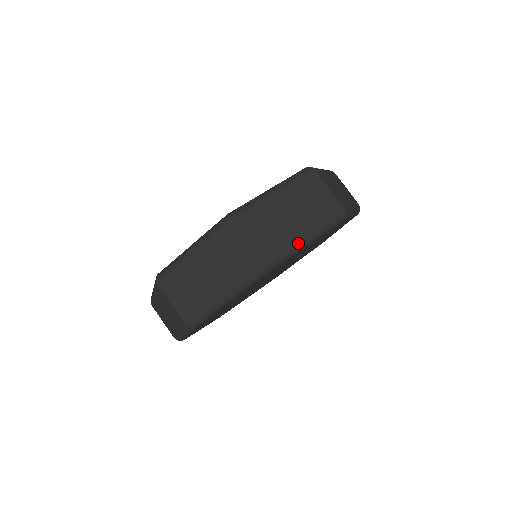
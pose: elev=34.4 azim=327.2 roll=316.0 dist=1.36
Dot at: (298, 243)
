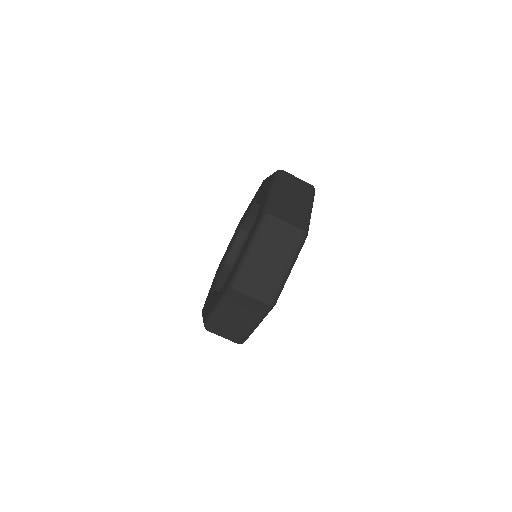
Dot at: (309, 213)
